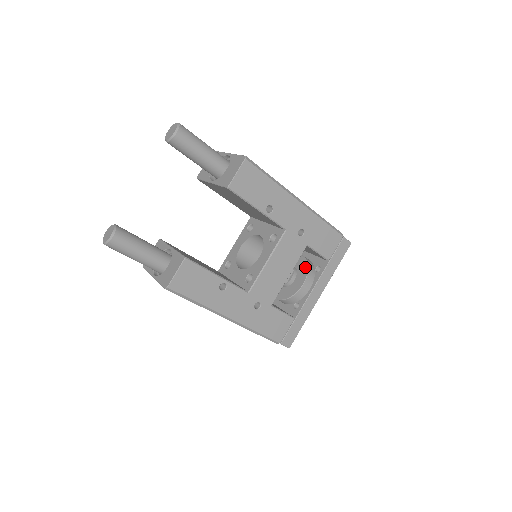
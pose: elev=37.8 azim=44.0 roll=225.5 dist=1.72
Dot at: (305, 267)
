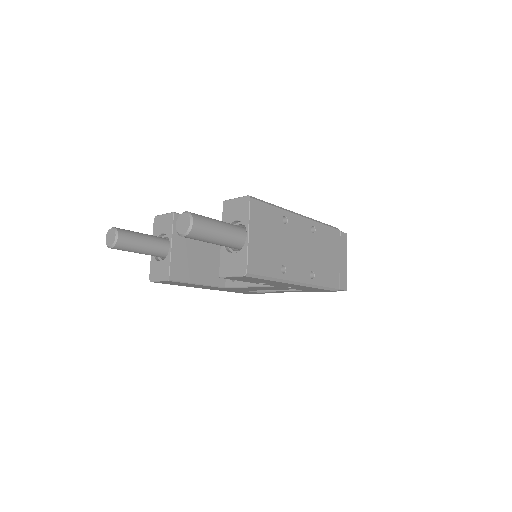
Dot at: occluded
